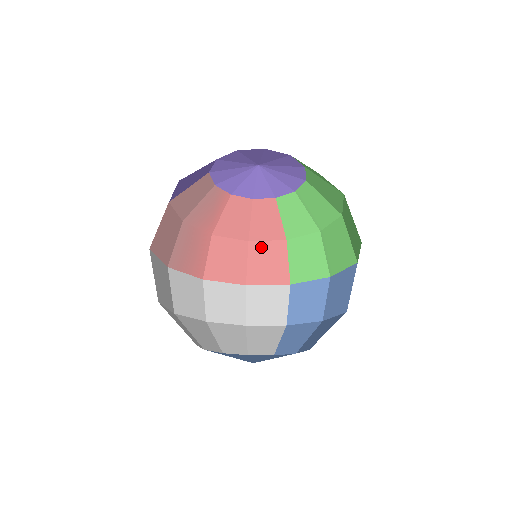
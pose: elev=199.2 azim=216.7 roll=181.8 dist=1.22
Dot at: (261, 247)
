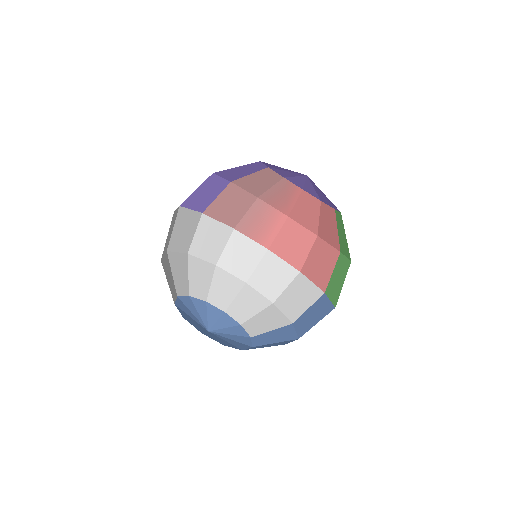
Dot at: (322, 246)
